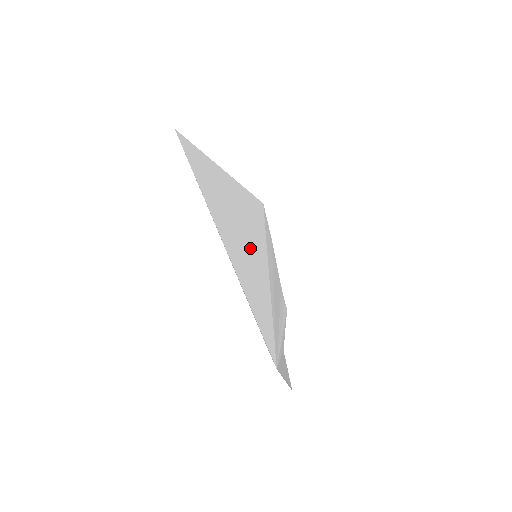
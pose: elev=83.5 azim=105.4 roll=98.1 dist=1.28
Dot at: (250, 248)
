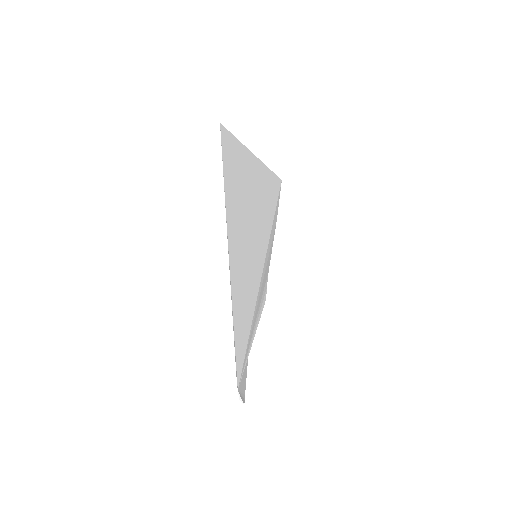
Dot at: (253, 251)
